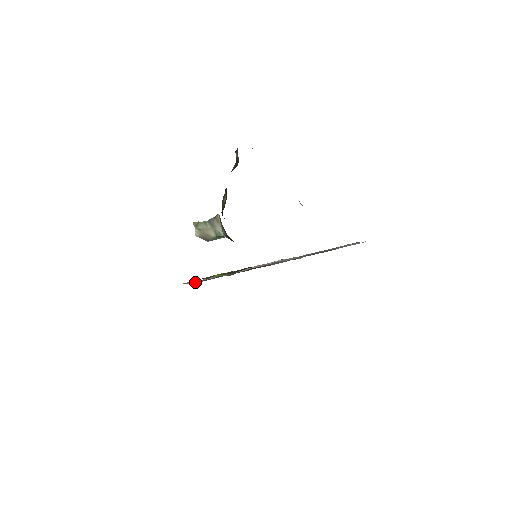
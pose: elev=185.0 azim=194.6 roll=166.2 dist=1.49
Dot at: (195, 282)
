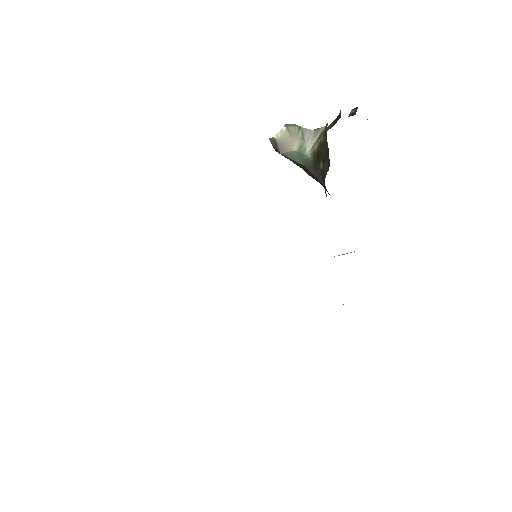
Dot at: occluded
